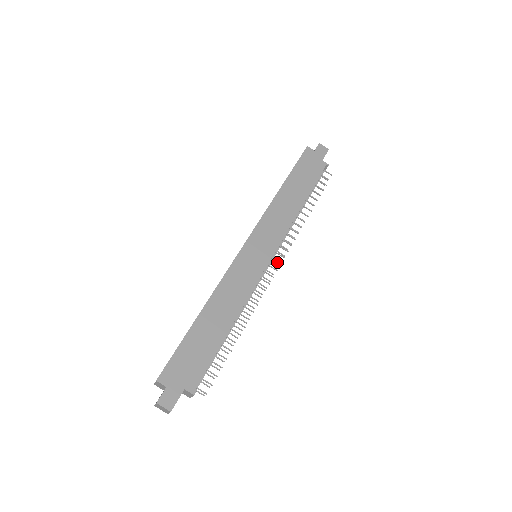
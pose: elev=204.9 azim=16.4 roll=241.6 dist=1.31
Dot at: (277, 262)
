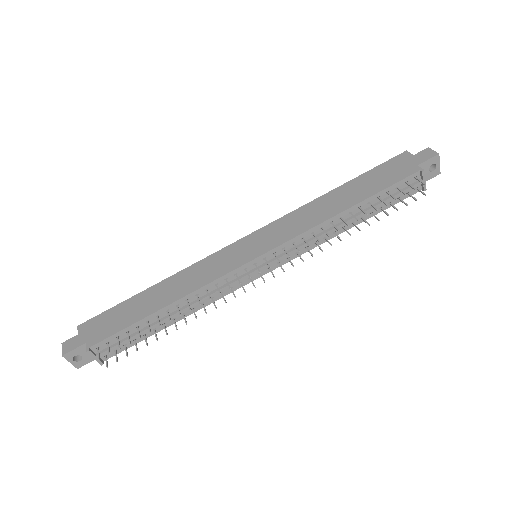
Dot at: (267, 264)
